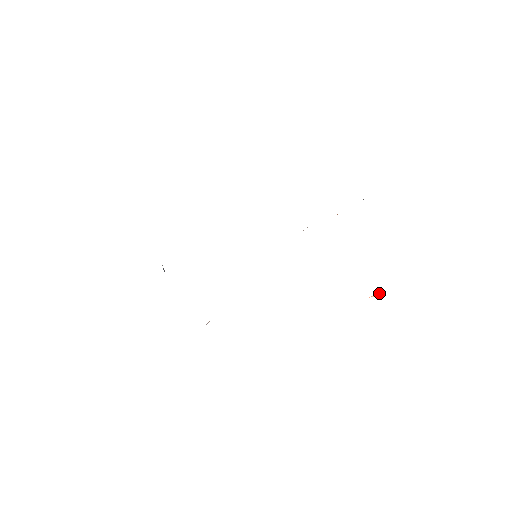
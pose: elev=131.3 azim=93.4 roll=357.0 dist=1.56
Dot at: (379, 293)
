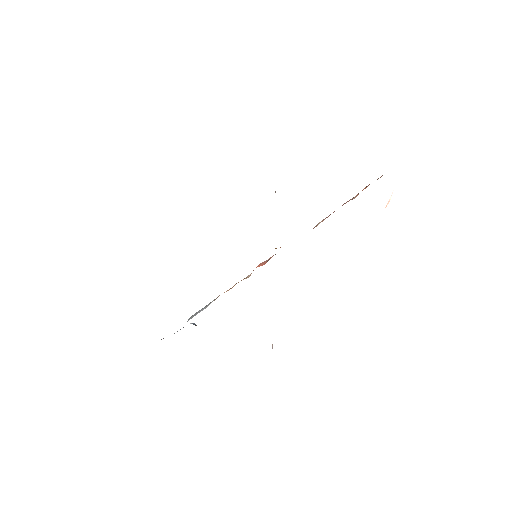
Dot at: (391, 195)
